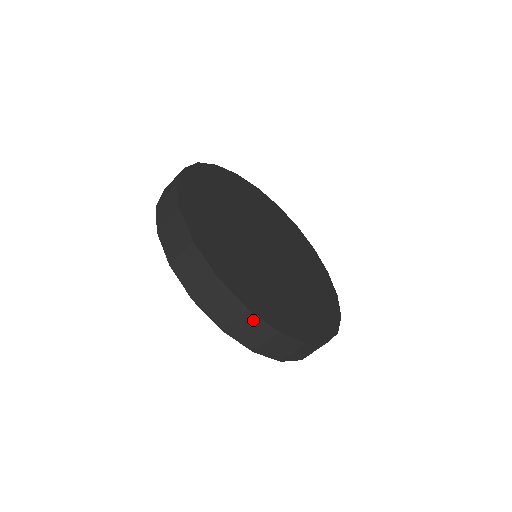
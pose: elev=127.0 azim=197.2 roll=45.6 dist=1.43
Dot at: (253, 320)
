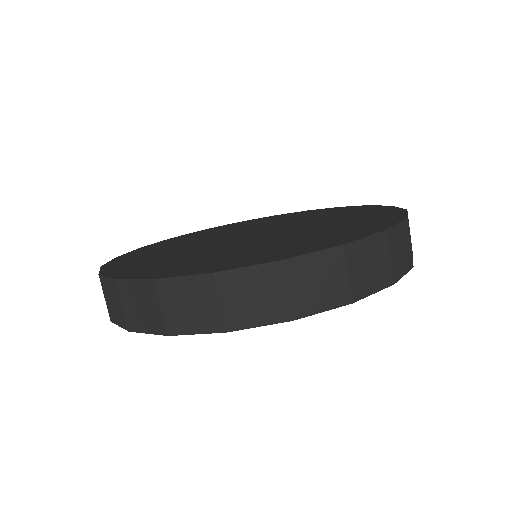
Dot at: (174, 288)
